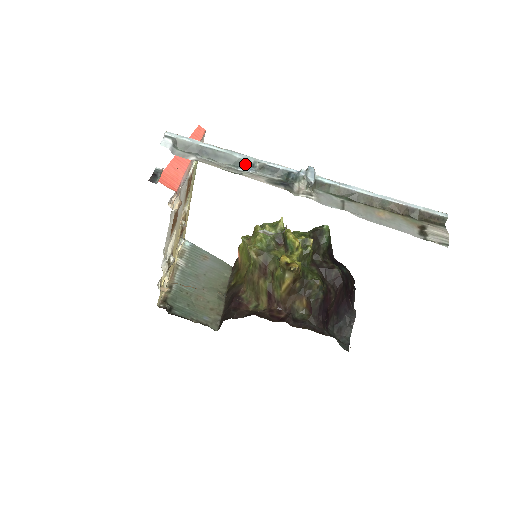
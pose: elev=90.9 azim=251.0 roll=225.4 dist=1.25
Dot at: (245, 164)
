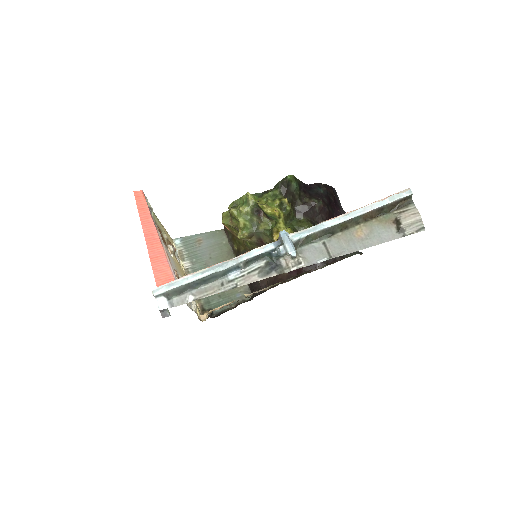
Dot at: (231, 270)
